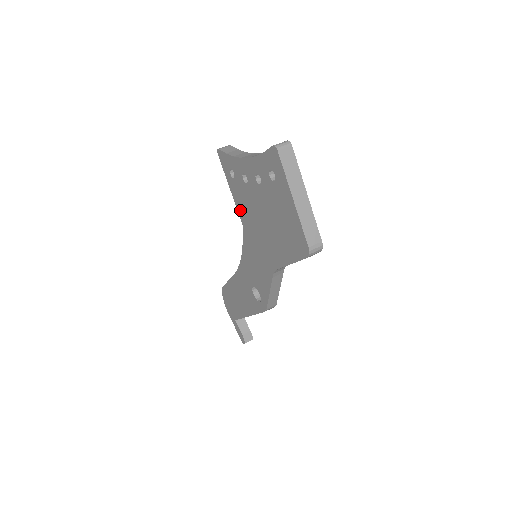
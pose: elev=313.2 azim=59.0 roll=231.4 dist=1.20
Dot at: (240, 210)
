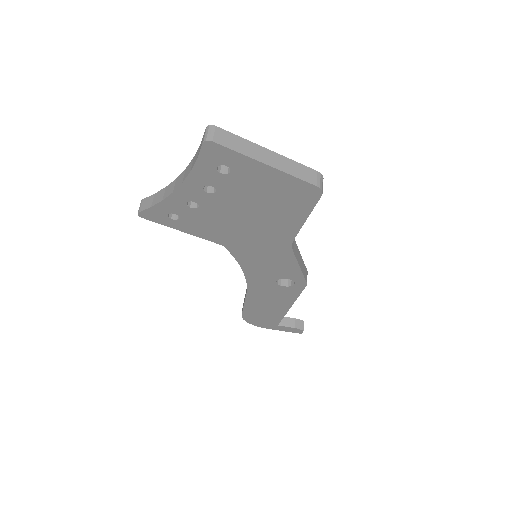
Dot at: (209, 237)
